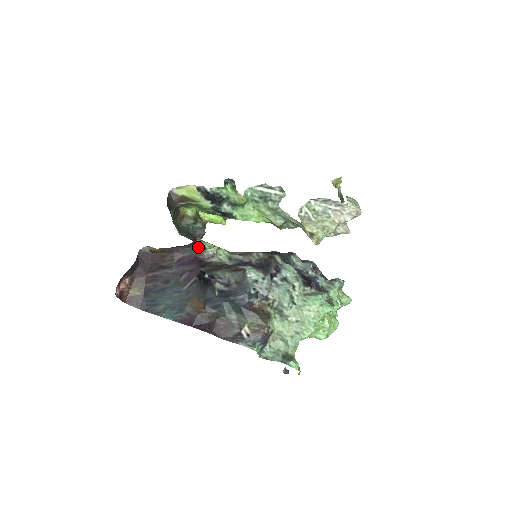
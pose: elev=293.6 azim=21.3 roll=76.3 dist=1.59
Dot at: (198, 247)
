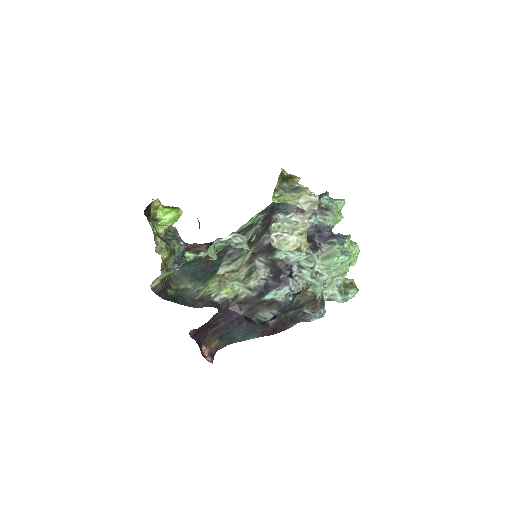
Dot at: (222, 305)
